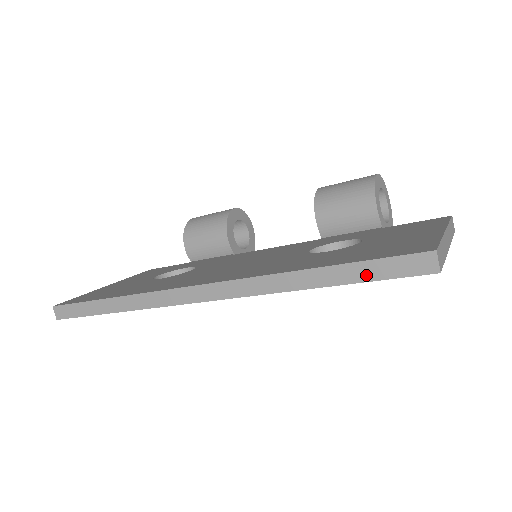
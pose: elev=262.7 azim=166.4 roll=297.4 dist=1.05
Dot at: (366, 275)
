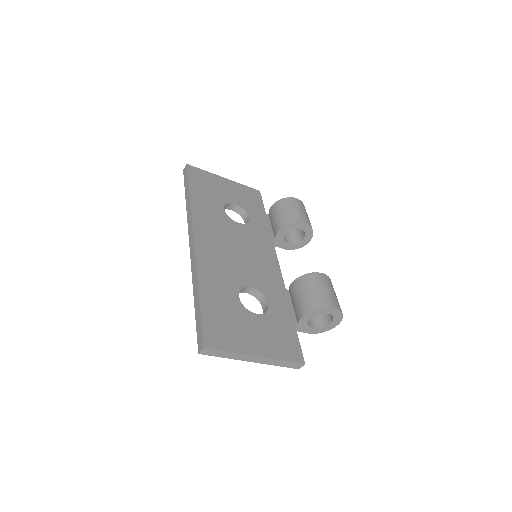
Dot at: (197, 320)
